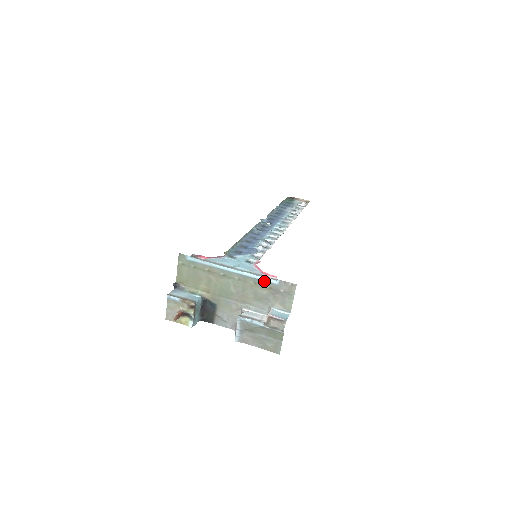
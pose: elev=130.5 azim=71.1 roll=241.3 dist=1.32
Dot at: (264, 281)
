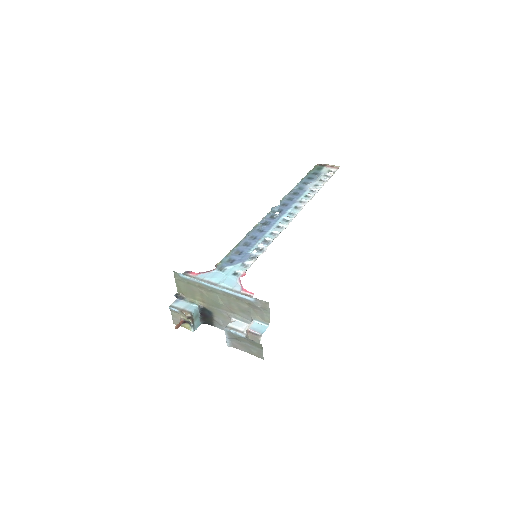
Dot at: (243, 298)
